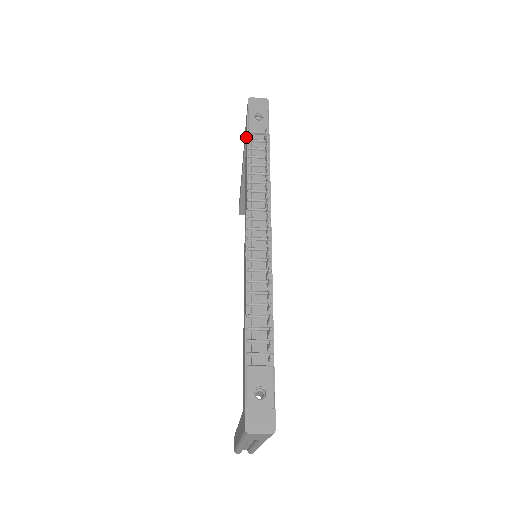
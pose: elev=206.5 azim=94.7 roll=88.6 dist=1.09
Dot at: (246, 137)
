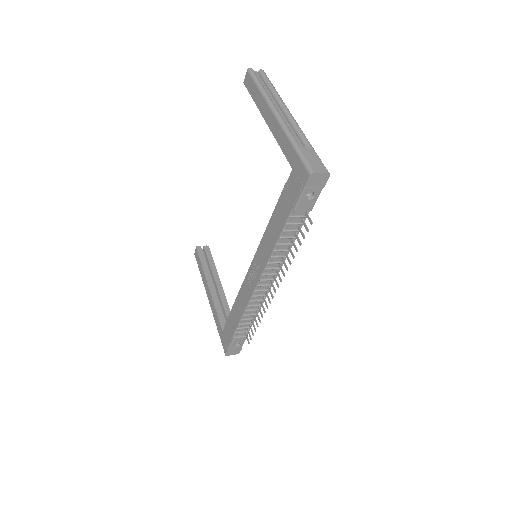
Dot at: (289, 195)
